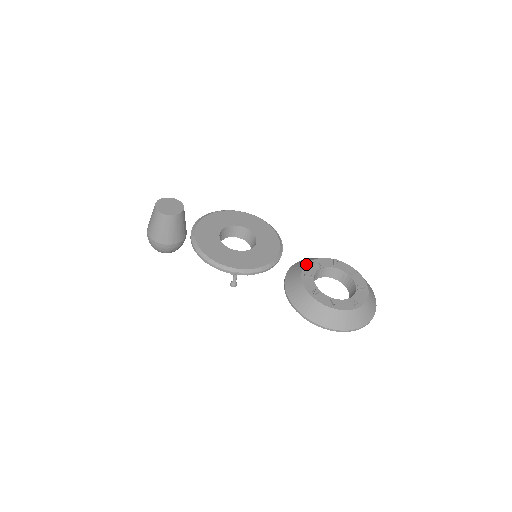
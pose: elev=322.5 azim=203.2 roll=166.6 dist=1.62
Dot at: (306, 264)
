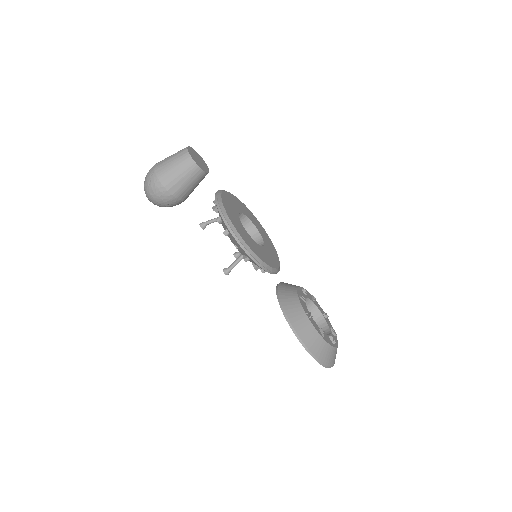
Dot at: (298, 287)
